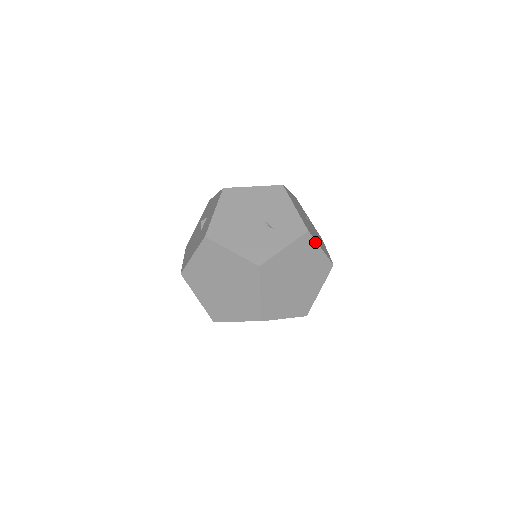
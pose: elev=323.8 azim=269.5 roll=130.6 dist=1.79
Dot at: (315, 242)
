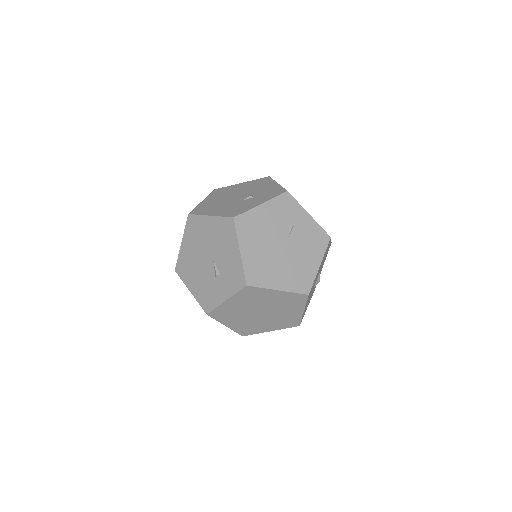
Dot at: (264, 289)
